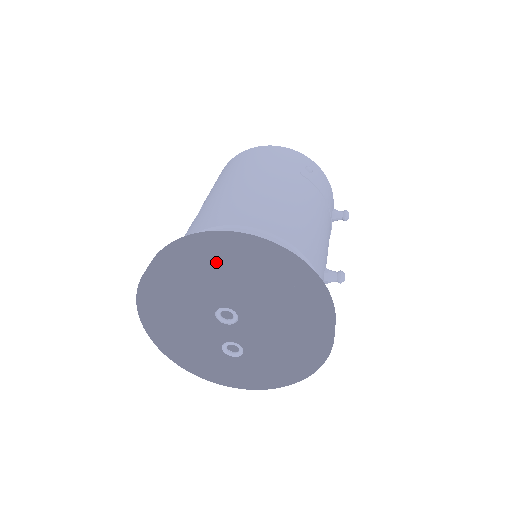
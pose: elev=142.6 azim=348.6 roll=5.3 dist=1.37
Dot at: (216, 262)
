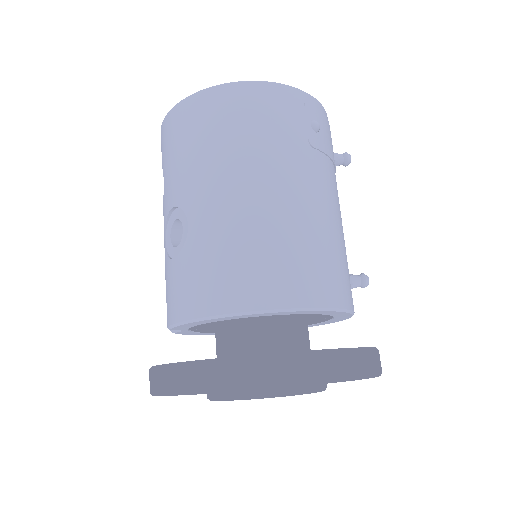
Dot at: occluded
